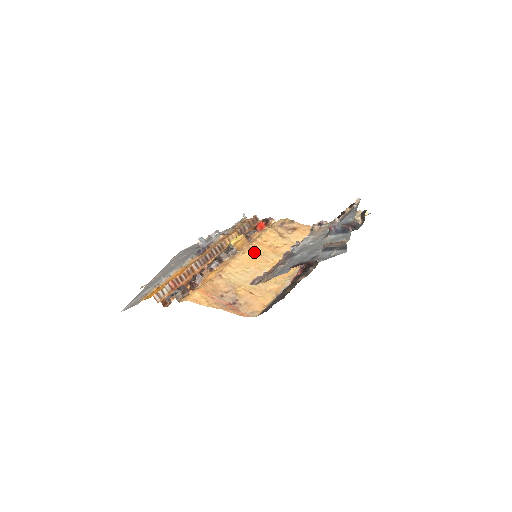
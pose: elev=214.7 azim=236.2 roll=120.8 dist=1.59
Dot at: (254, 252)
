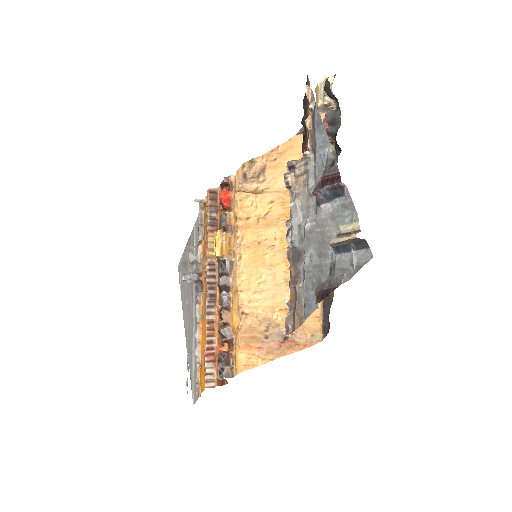
Dot at: (249, 246)
